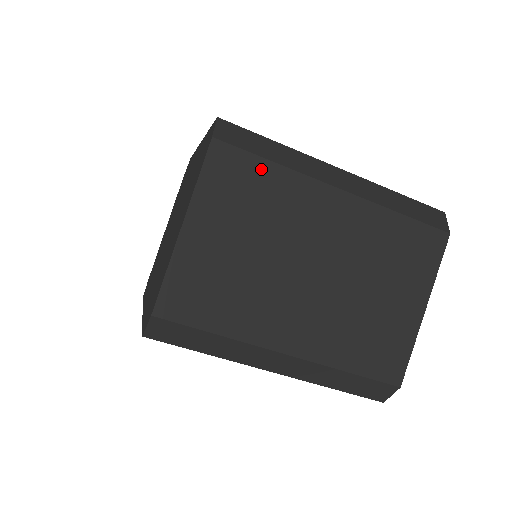
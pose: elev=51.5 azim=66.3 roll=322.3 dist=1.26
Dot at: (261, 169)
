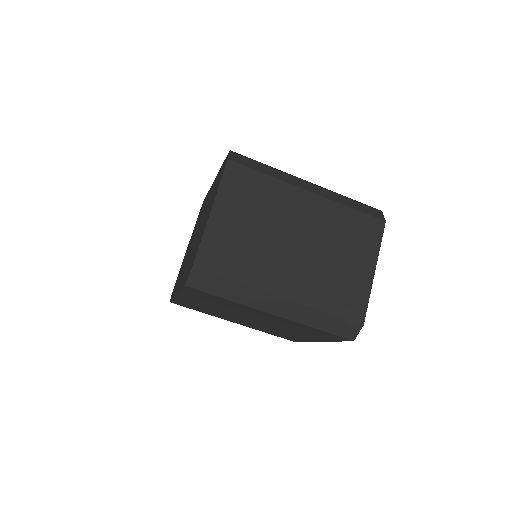
Dot at: (259, 178)
